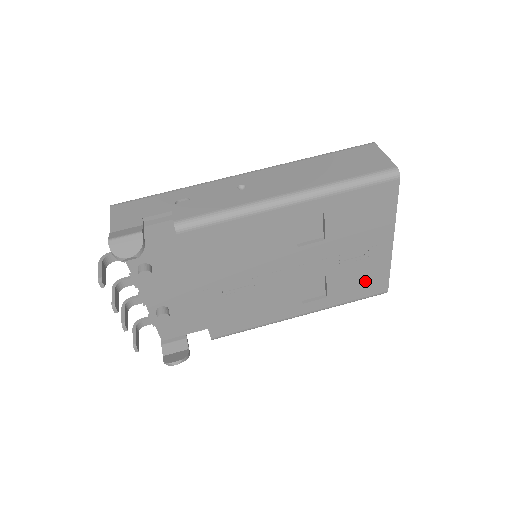
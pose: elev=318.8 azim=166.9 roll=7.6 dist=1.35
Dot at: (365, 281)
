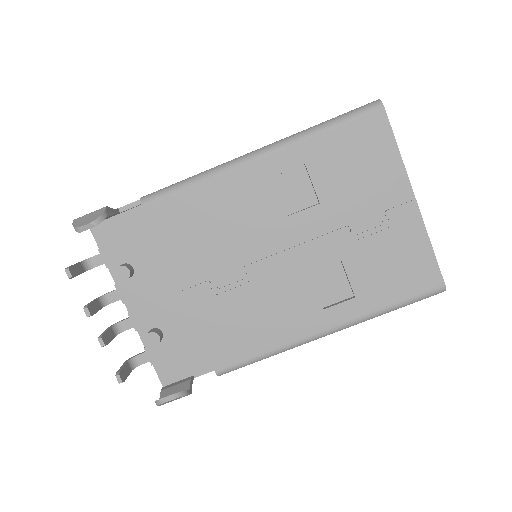
Dot at: (402, 268)
